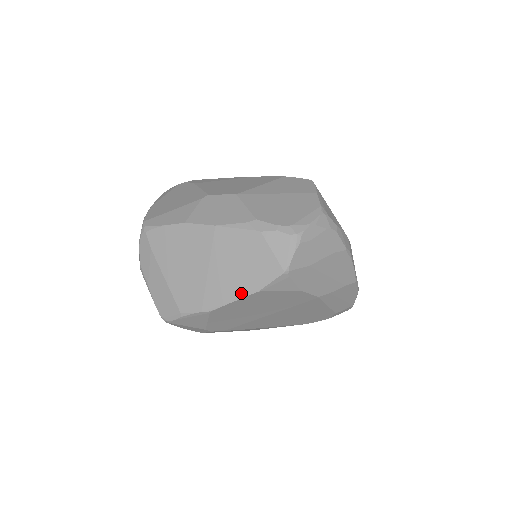
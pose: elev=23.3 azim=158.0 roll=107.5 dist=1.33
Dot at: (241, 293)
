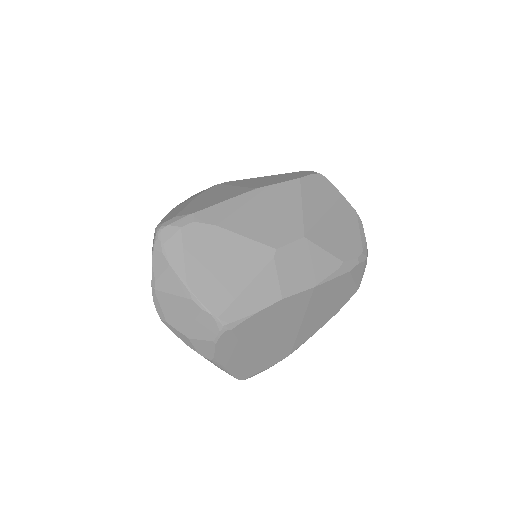
Dot at: (325, 322)
